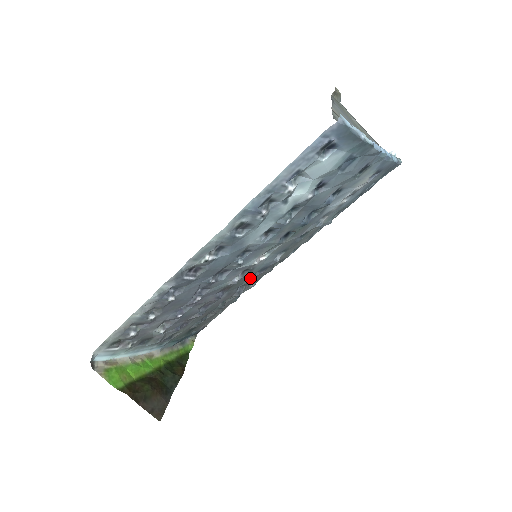
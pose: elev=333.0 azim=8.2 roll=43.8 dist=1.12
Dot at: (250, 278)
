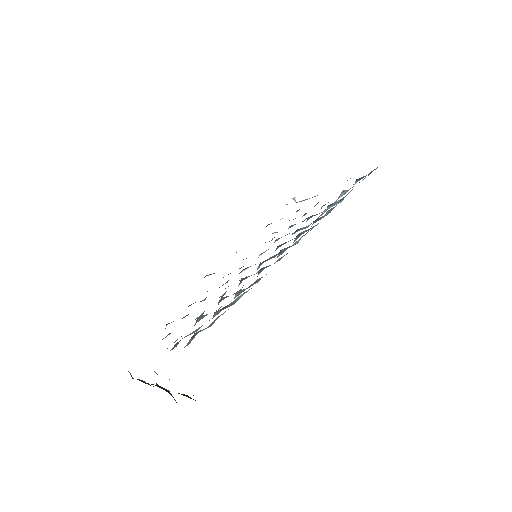
Dot at: (228, 280)
